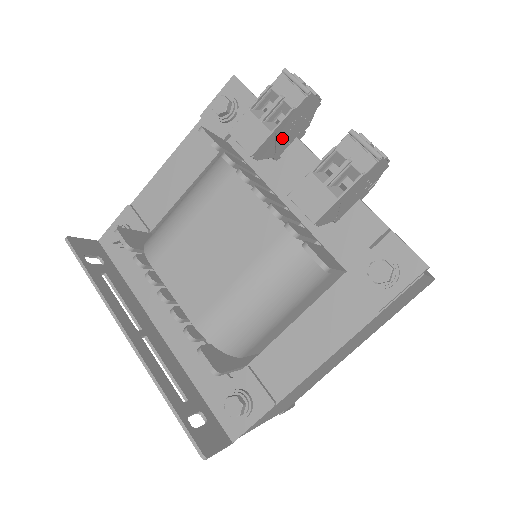
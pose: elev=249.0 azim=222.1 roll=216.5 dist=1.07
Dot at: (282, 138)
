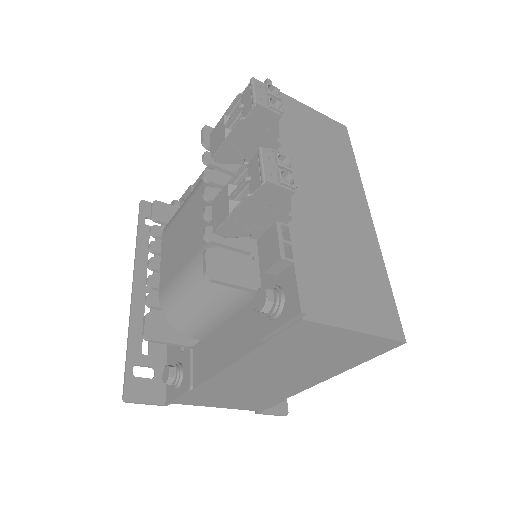
Dot at: (245, 146)
